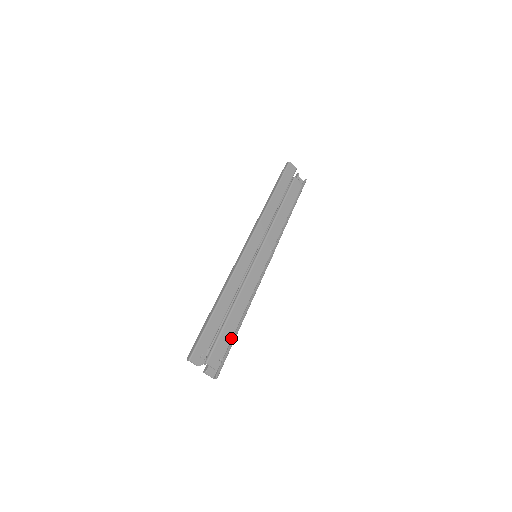
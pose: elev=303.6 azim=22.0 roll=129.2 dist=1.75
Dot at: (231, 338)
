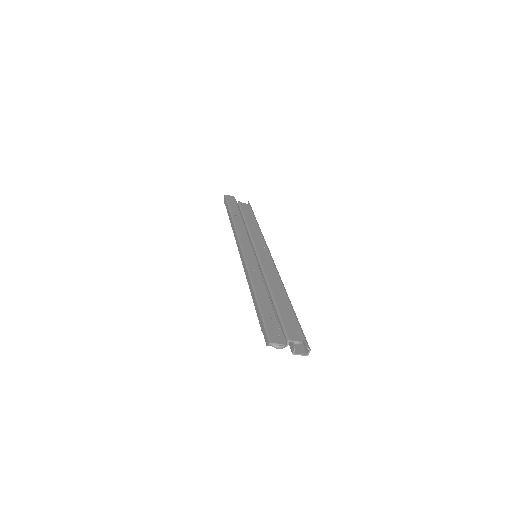
Dot at: (292, 314)
